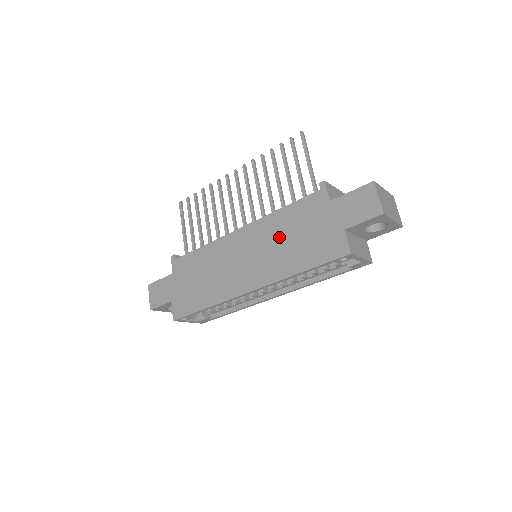
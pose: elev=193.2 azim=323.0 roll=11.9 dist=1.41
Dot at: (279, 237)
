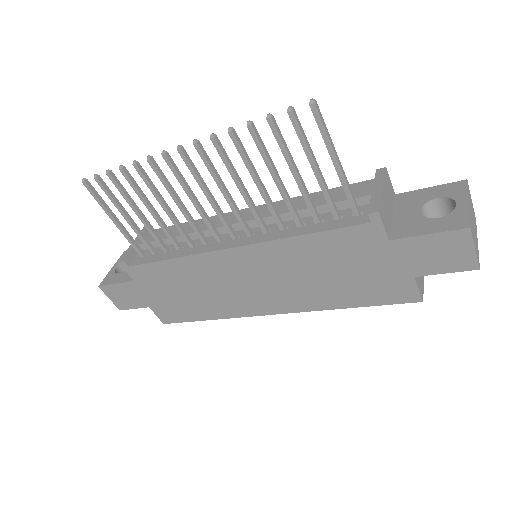
Dot at: (305, 269)
